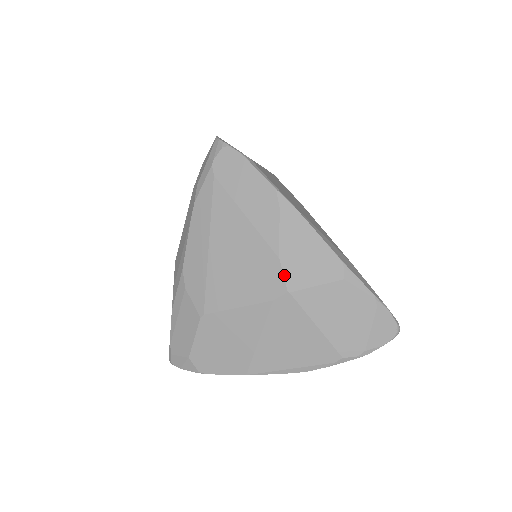
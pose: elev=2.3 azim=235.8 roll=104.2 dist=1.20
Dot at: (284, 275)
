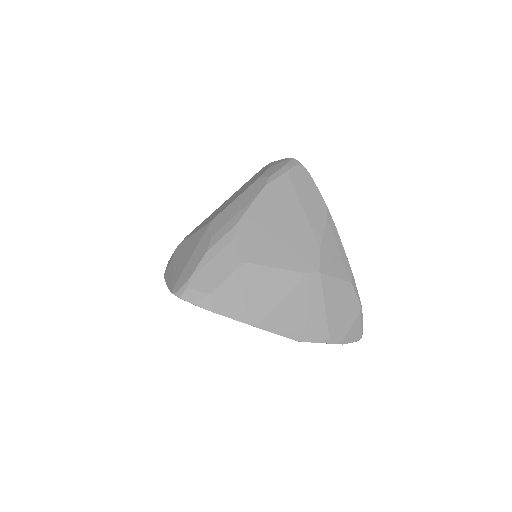
Dot at: (320, 260)
